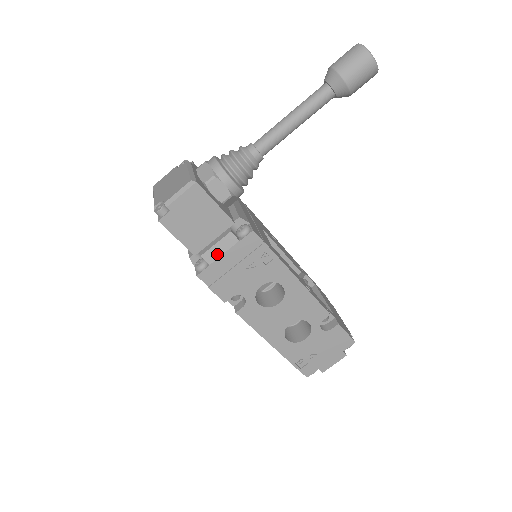
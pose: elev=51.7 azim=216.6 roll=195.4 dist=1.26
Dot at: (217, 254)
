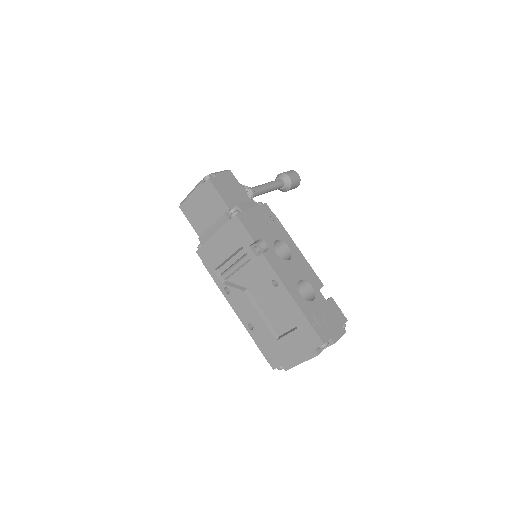
Dot at: (247, 207)
